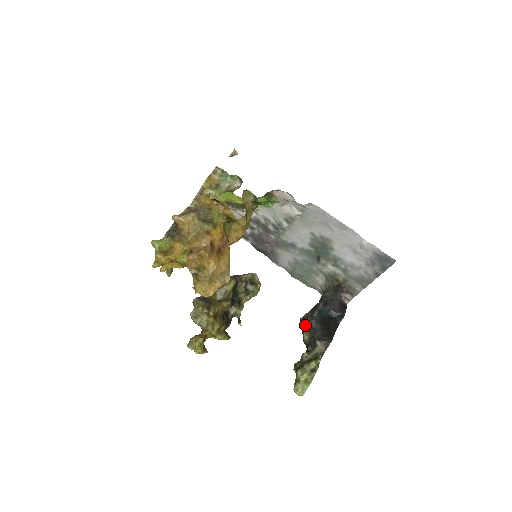
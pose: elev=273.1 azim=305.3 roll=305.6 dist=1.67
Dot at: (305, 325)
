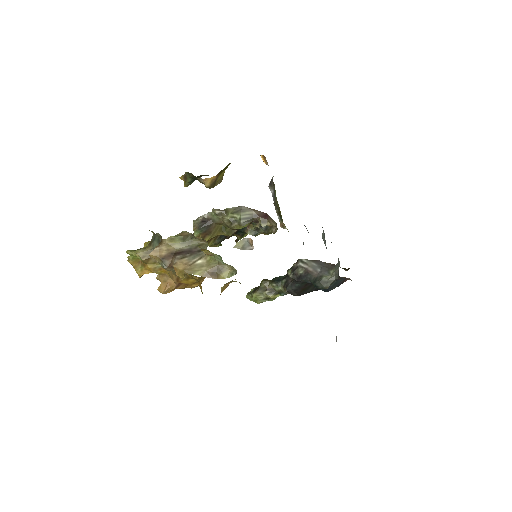
Dot at: (290, 274)
